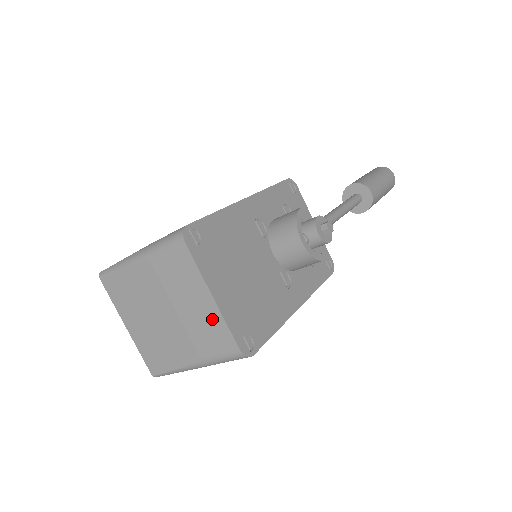
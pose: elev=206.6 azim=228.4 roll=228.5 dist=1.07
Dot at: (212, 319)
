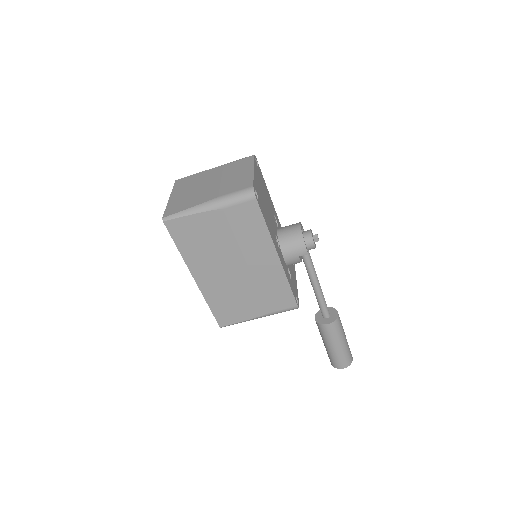
Dot at: (245, 178)
